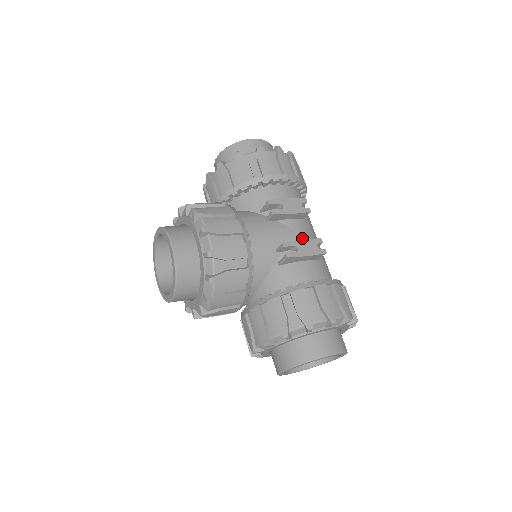
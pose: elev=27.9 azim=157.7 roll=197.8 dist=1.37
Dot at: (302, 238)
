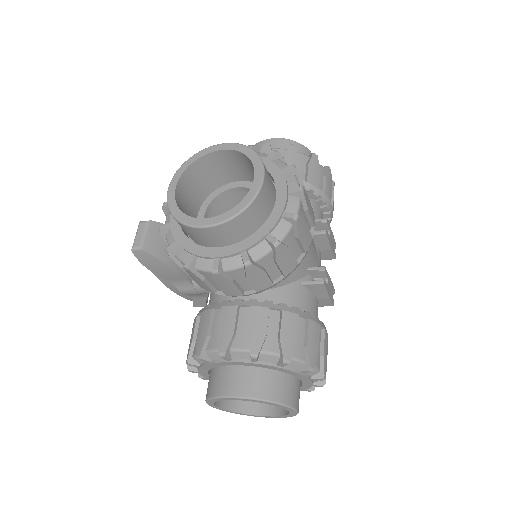
Dot at: occluded
